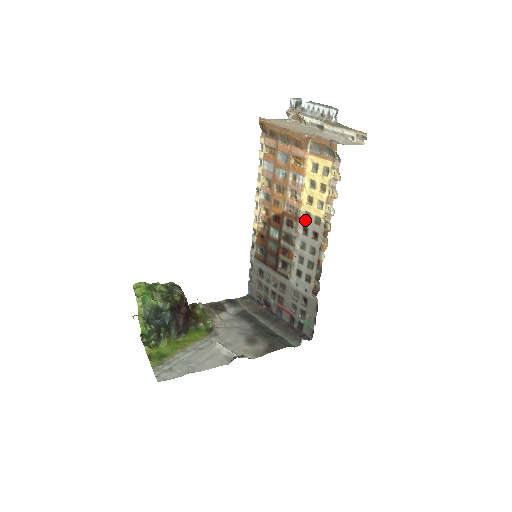
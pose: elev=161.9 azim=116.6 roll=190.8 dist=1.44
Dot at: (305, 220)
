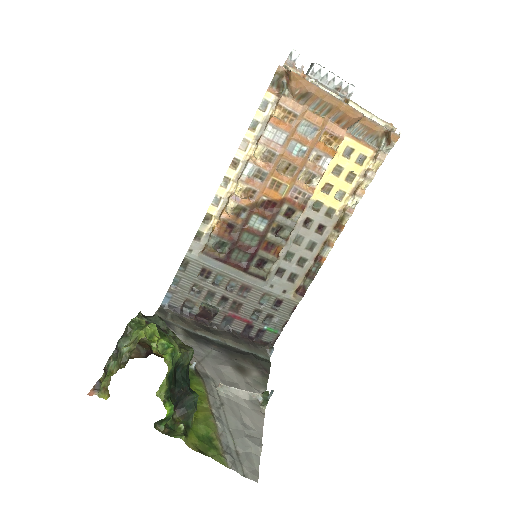
Dot at: (313, 210)
